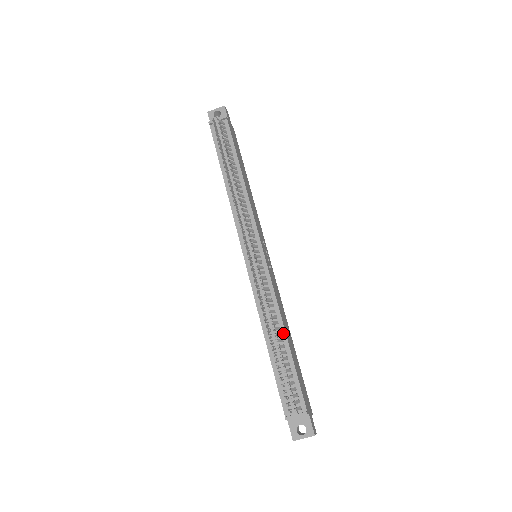
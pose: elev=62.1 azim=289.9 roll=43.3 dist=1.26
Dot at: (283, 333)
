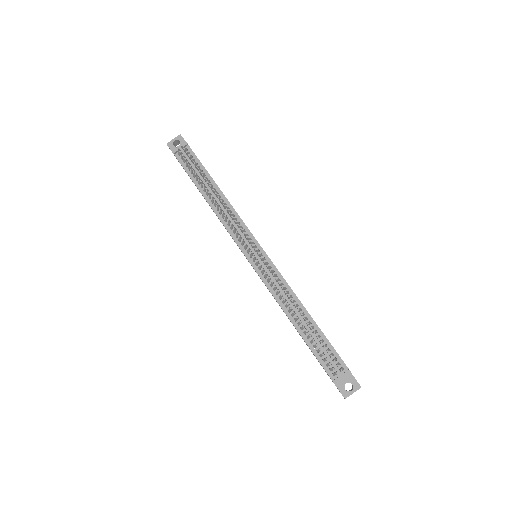
Dot at: (305, 312)
